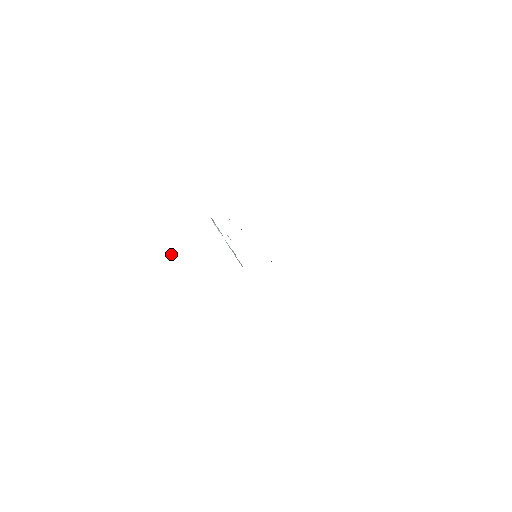
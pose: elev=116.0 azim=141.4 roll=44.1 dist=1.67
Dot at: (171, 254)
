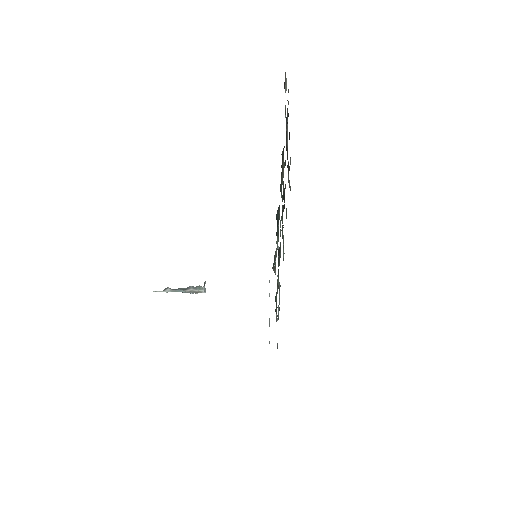
Dot at: (205, 289)
